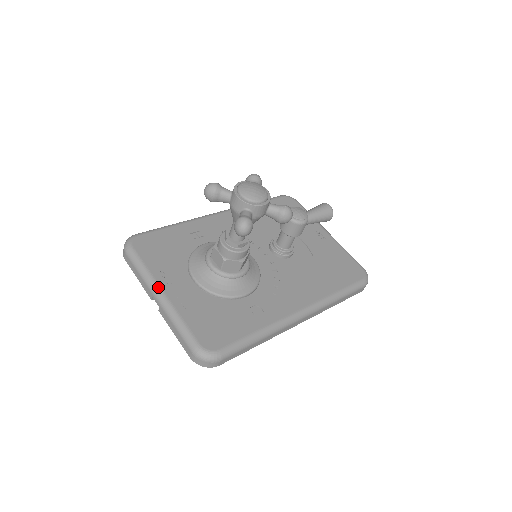
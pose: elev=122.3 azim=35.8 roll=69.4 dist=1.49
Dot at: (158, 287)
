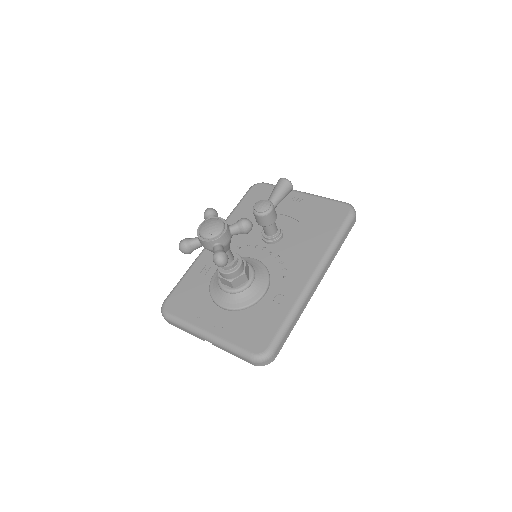
Dot at: (201, 330)
